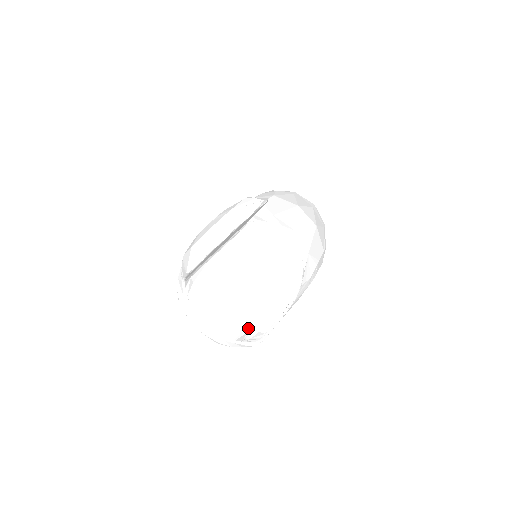
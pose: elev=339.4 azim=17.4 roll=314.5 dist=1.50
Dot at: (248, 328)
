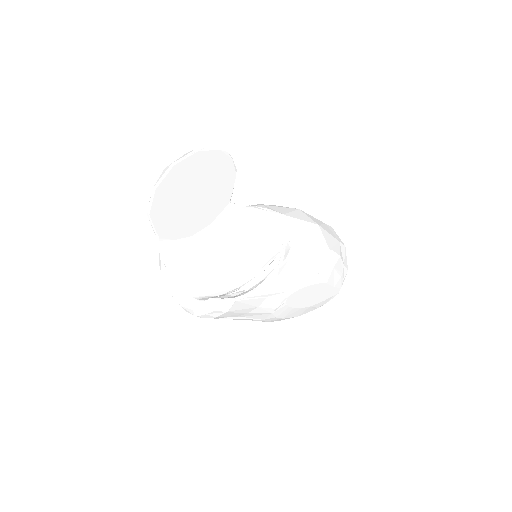
Dot at: (224, 294)
